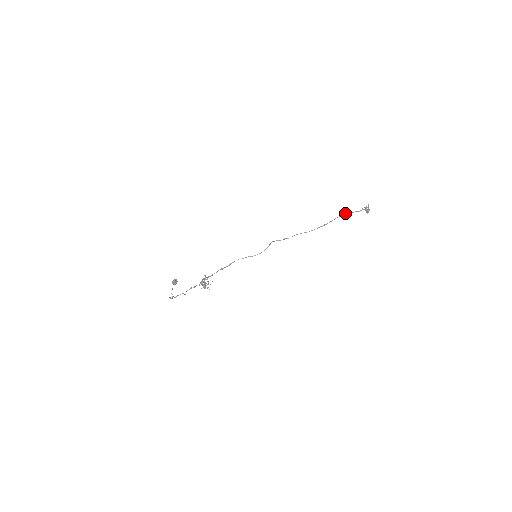
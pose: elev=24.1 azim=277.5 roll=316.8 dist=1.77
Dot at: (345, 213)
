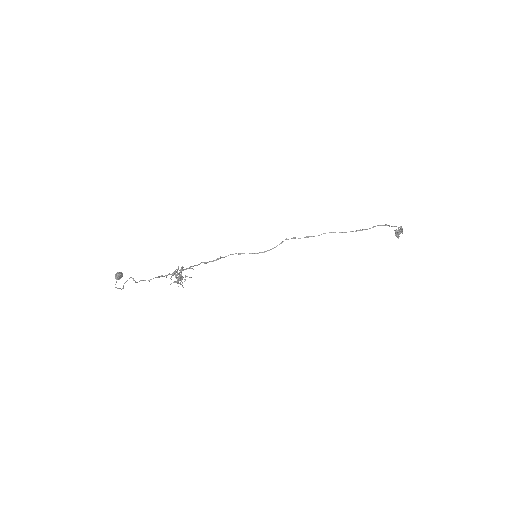
Dot at: (385, 224)
